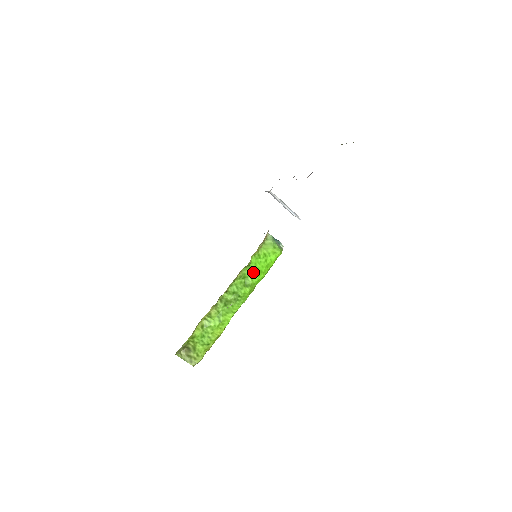
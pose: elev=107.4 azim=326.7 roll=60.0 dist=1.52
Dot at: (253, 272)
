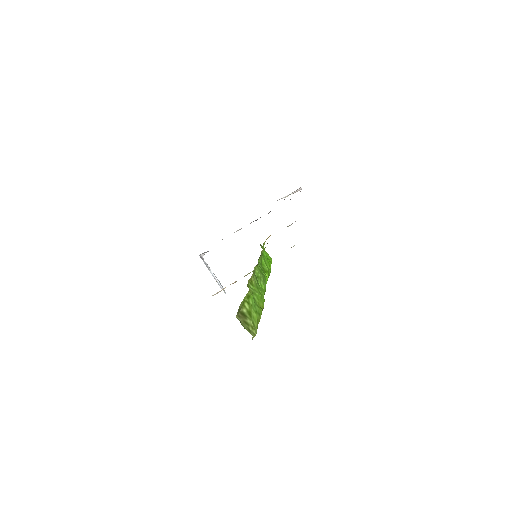
Dot at: (266, 261)
